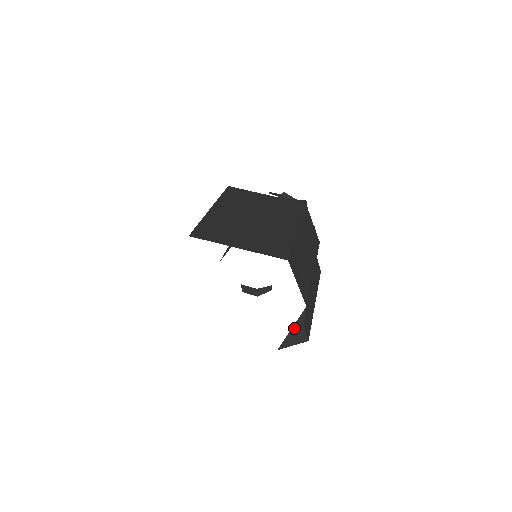
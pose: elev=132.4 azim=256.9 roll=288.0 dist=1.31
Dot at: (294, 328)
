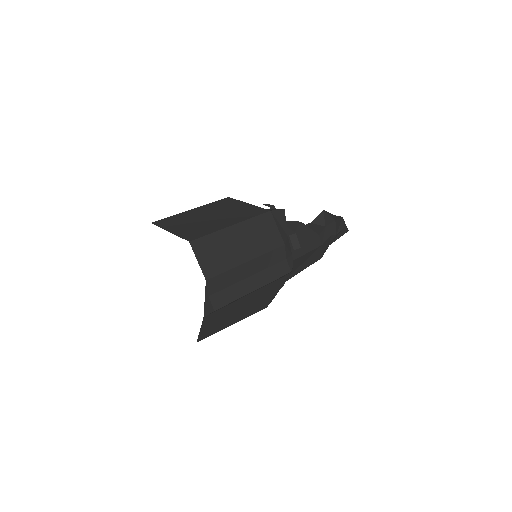
Dot at: (206, 299)
